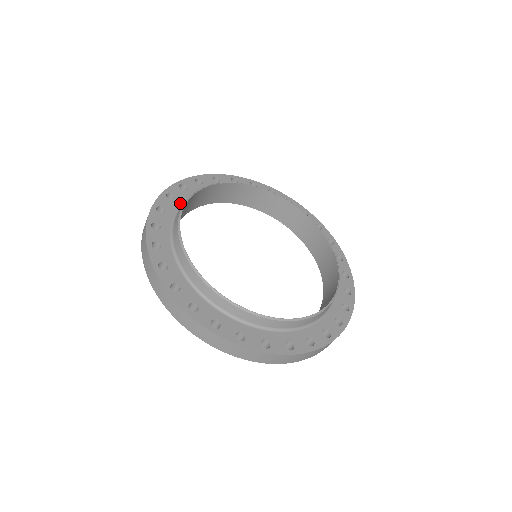
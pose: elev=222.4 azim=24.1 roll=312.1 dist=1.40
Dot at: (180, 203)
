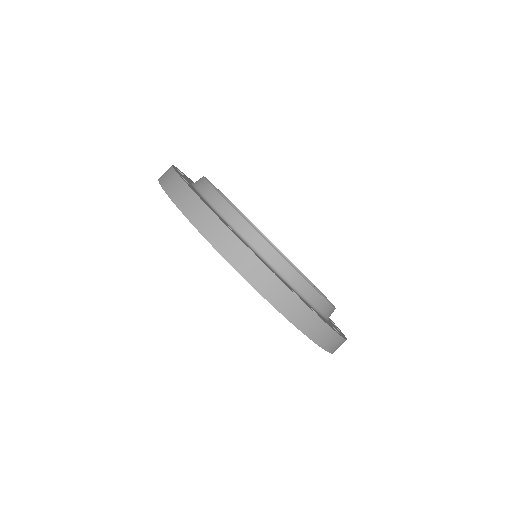
Dot at: occluded
